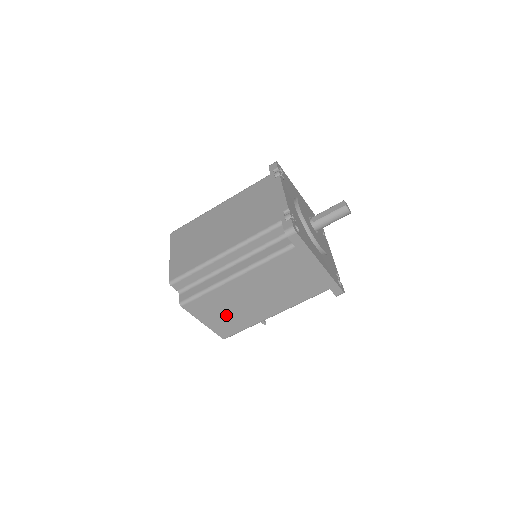
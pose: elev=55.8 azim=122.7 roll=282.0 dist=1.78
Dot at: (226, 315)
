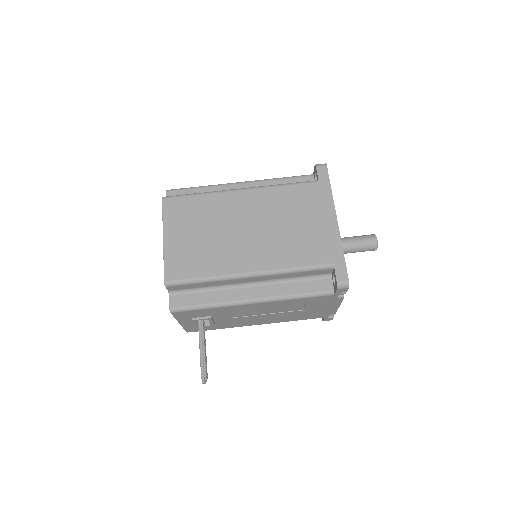
Dot at: (196, 240)
